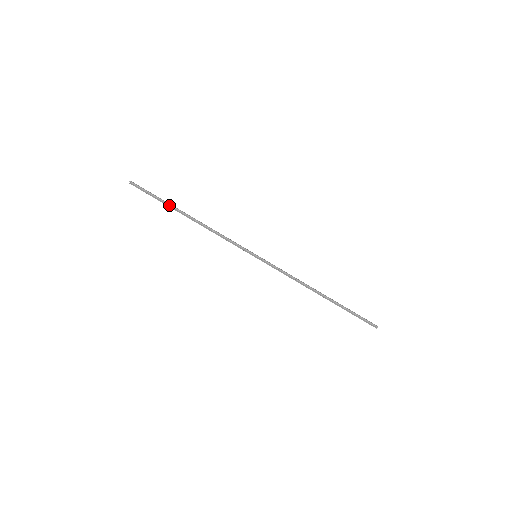
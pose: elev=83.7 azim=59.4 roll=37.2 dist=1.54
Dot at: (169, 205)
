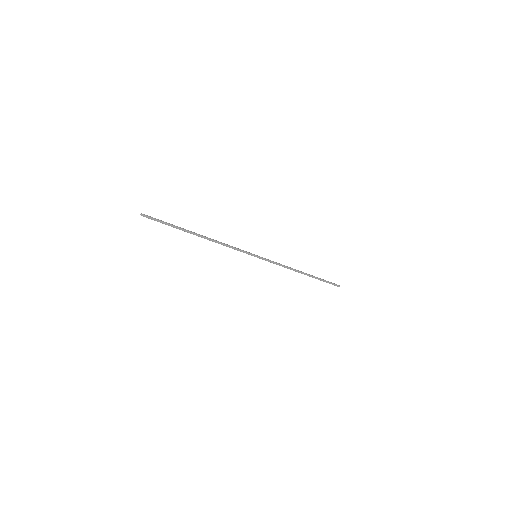
Dot at: (181, 228)
